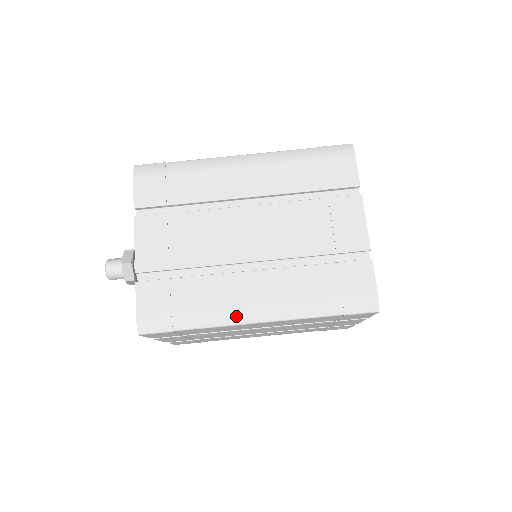
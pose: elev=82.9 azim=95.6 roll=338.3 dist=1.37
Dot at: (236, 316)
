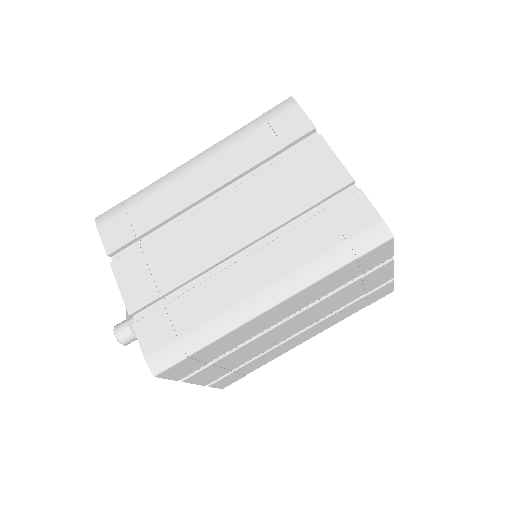
Dot at: (244, 311)
